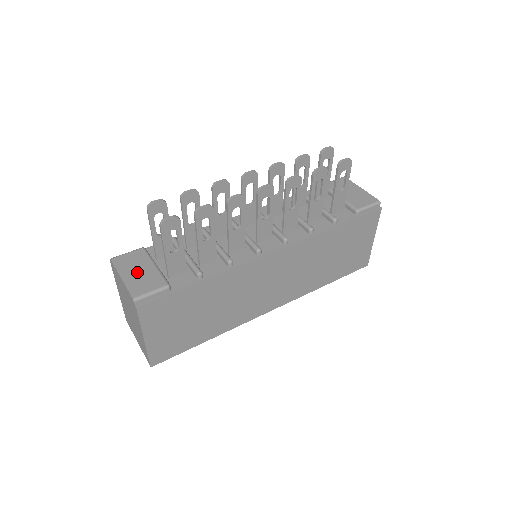
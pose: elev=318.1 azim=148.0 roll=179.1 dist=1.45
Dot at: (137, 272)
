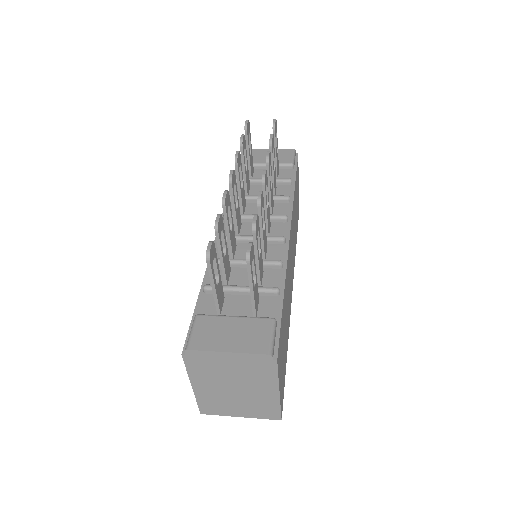
Dot at: (232, 335)
